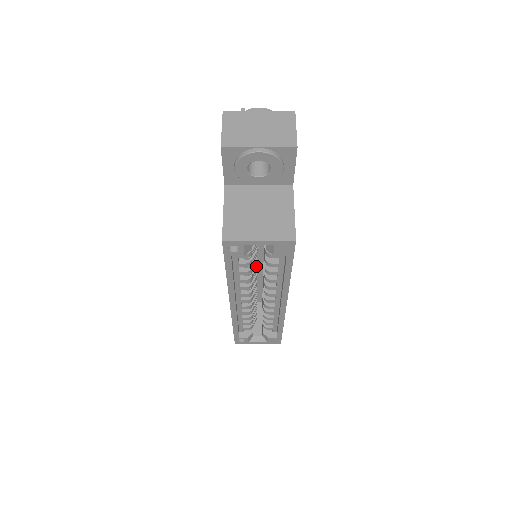
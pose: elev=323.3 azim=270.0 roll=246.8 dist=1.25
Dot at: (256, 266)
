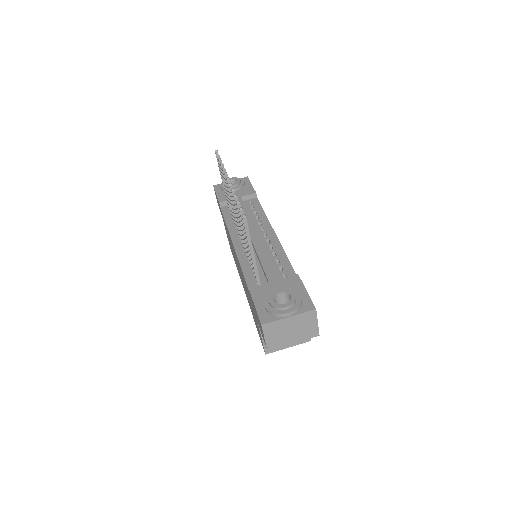
Dot at: occluded
